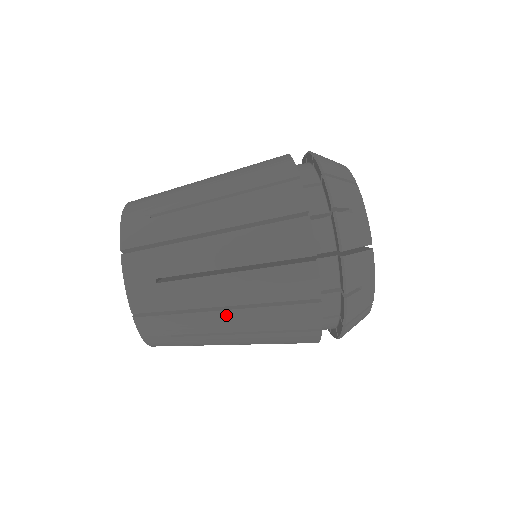
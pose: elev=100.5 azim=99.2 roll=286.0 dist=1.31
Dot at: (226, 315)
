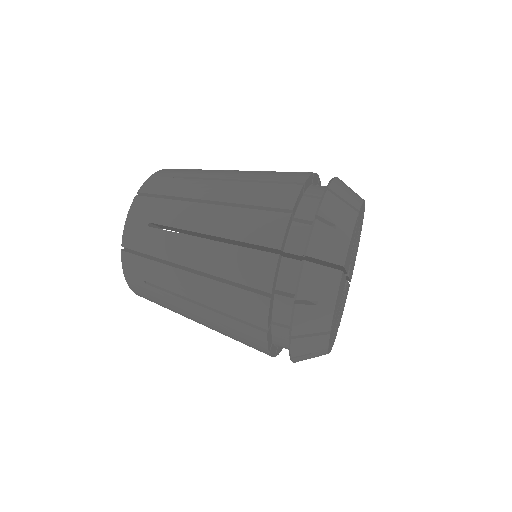
Dot at: (189, 278)
